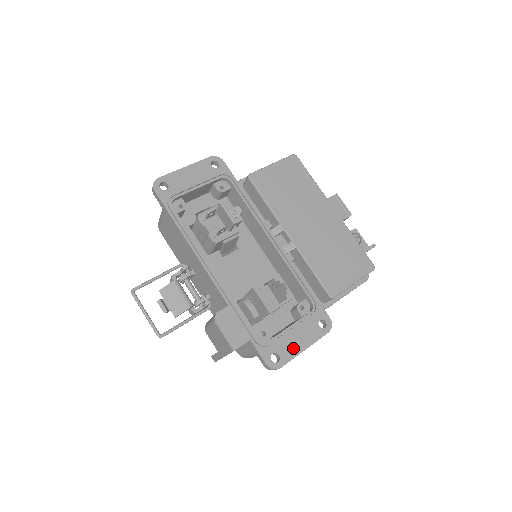
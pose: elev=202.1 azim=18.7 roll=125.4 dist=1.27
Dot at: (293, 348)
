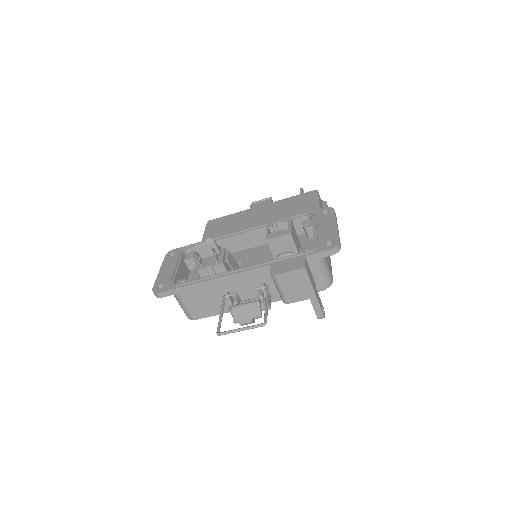
Dot at: (330, 232)
